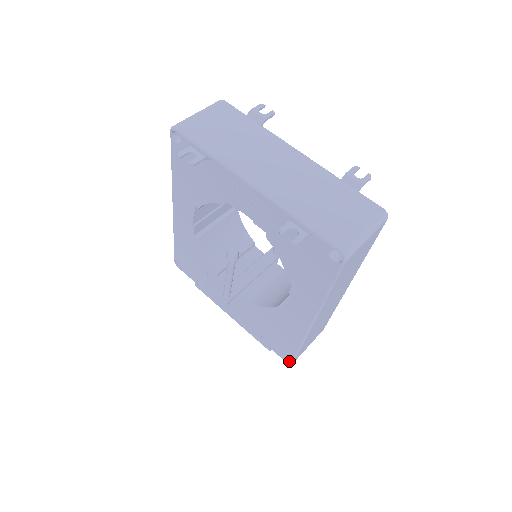
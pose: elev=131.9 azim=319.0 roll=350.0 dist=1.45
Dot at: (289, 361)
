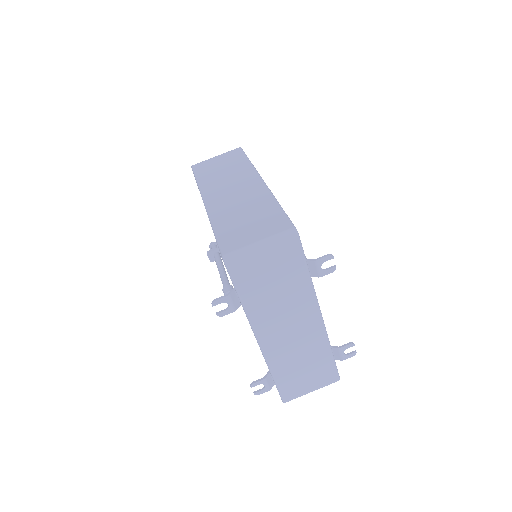
Dot at: occluded
